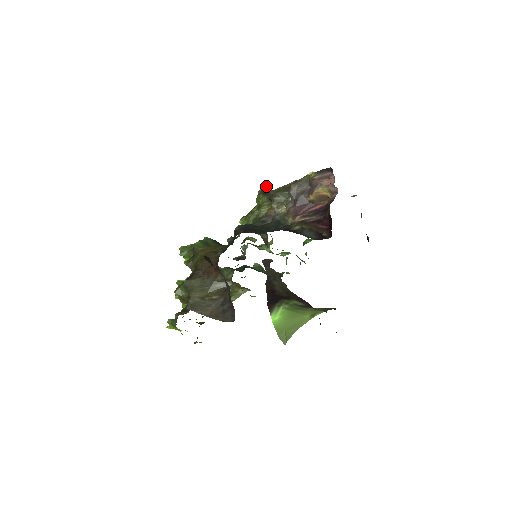
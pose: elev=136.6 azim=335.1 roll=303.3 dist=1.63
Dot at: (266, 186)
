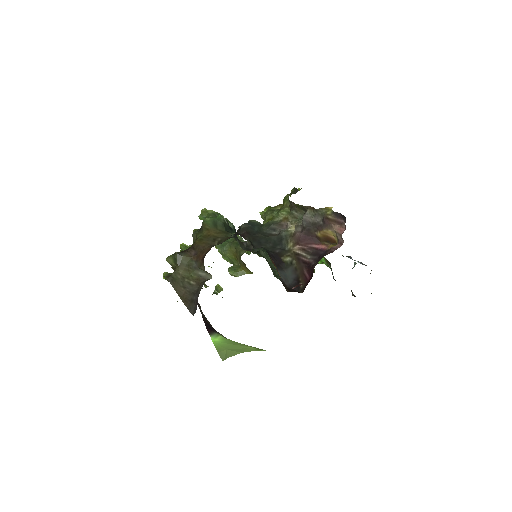
Dot at: (297, 190)
